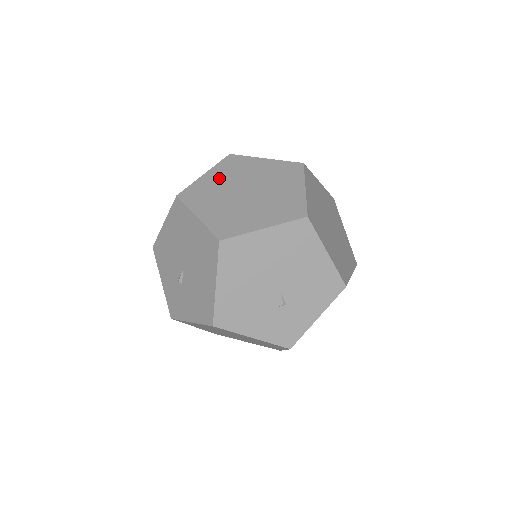
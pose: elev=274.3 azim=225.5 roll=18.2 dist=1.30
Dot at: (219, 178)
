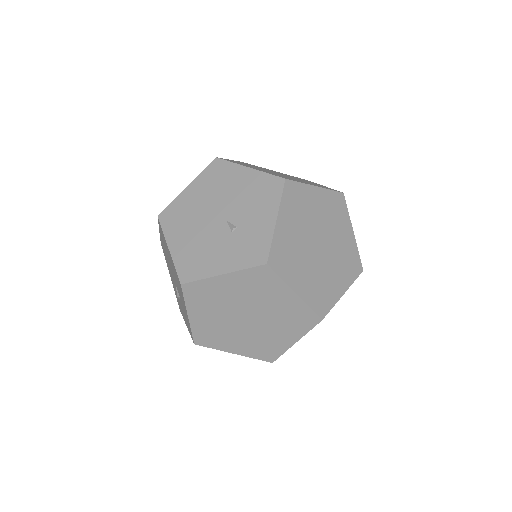
Dot at: occluded
